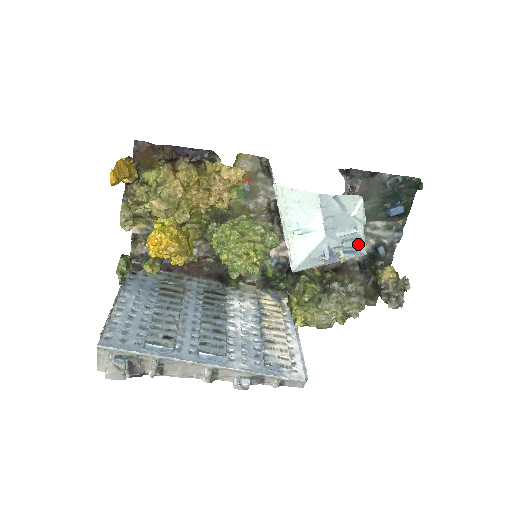
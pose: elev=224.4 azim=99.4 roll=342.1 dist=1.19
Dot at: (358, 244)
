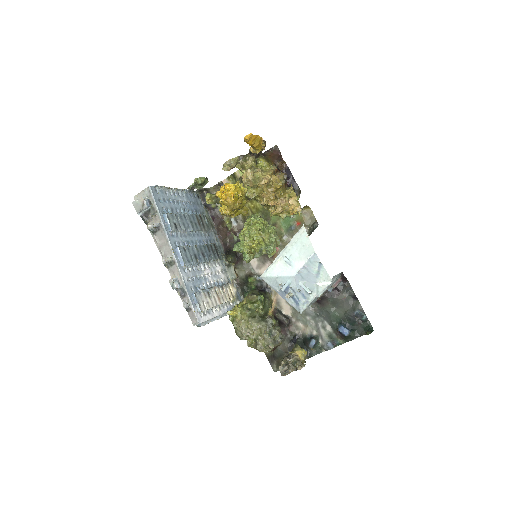
Dot at: (303, 302)
